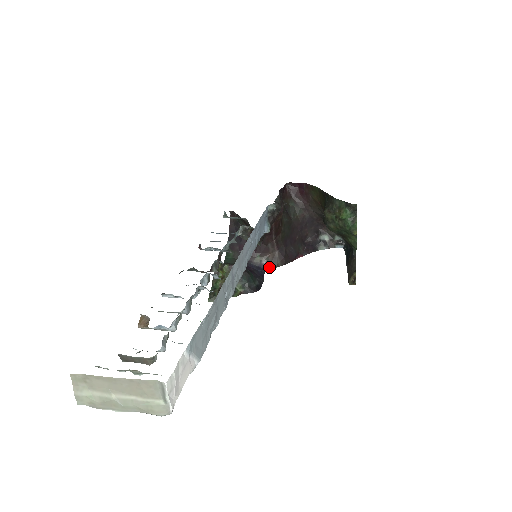
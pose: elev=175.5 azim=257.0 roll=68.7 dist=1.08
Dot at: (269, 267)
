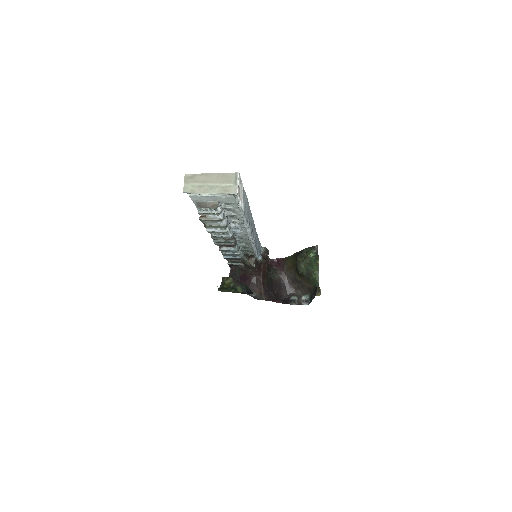
Dot at: (257, 298)
